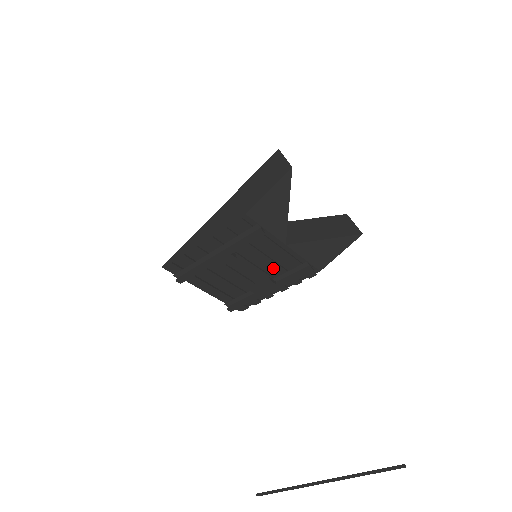
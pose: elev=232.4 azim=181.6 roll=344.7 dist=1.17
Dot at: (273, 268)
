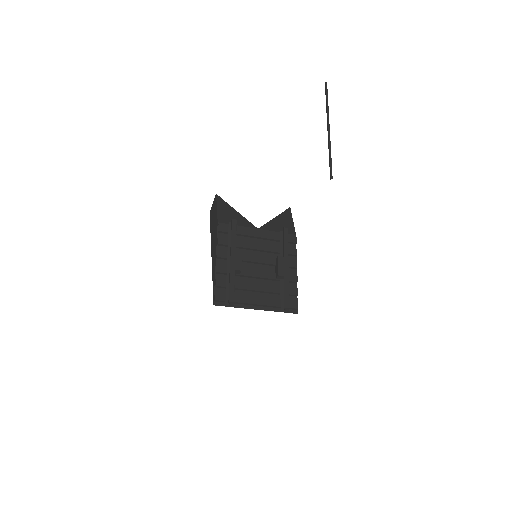
Dot at: (270, 250)
